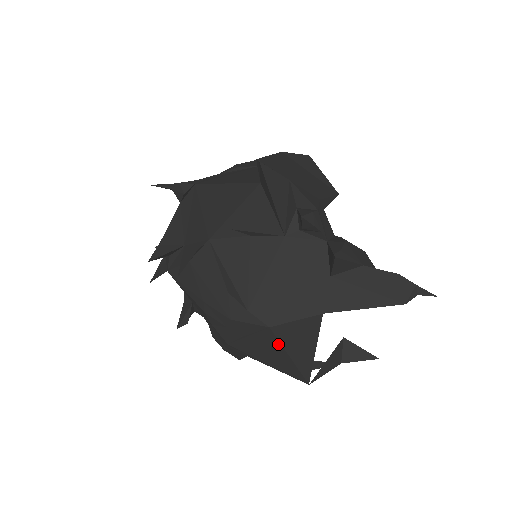
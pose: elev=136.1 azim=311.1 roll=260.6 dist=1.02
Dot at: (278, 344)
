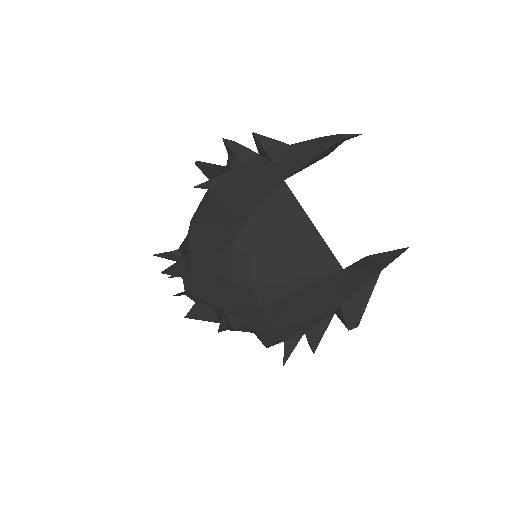
Dot at: (275, 231)
